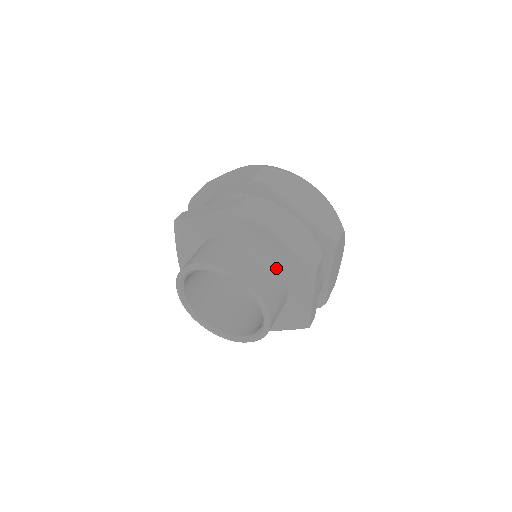
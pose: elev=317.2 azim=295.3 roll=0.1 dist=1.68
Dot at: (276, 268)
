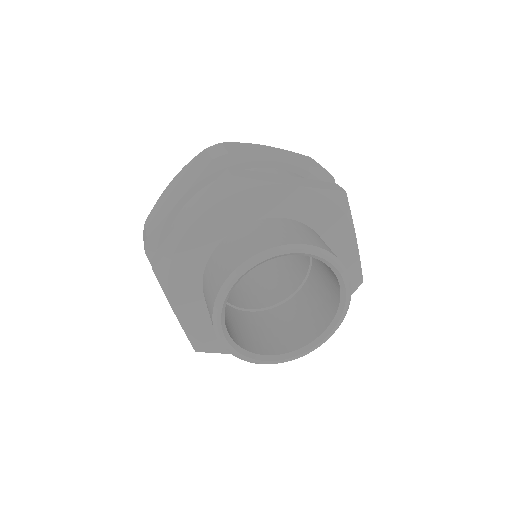
Dot at: (306, 227)
